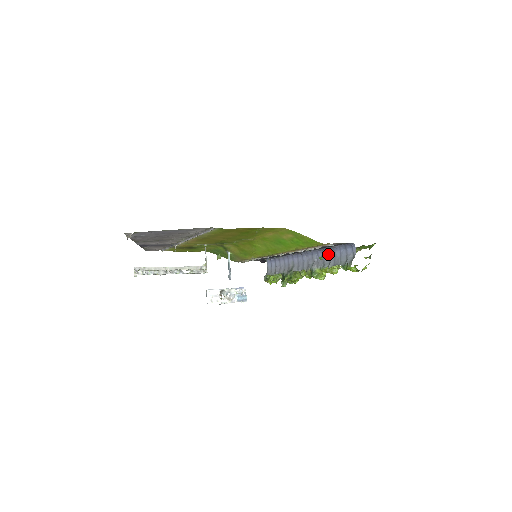
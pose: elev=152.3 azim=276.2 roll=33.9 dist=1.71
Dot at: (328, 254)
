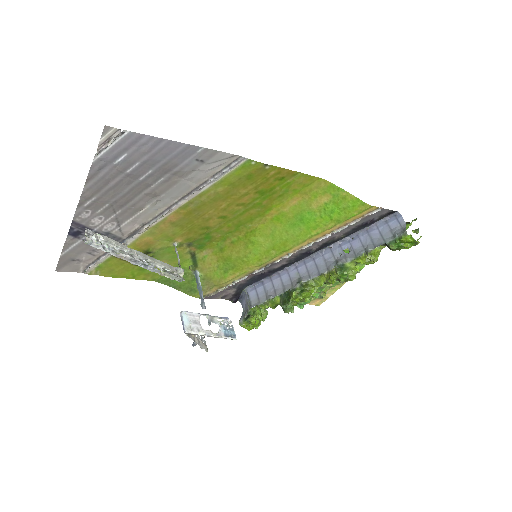
Dot at: (359, 240)
